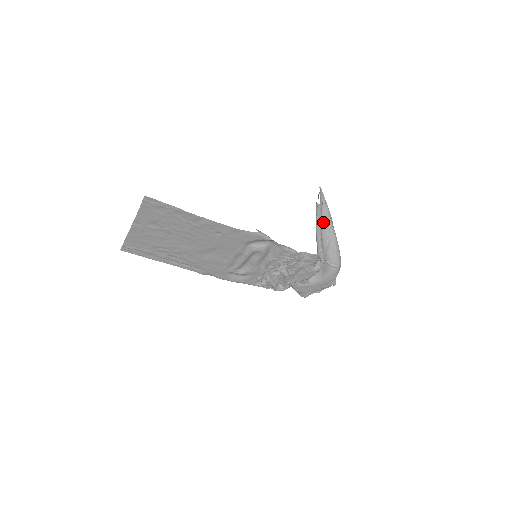
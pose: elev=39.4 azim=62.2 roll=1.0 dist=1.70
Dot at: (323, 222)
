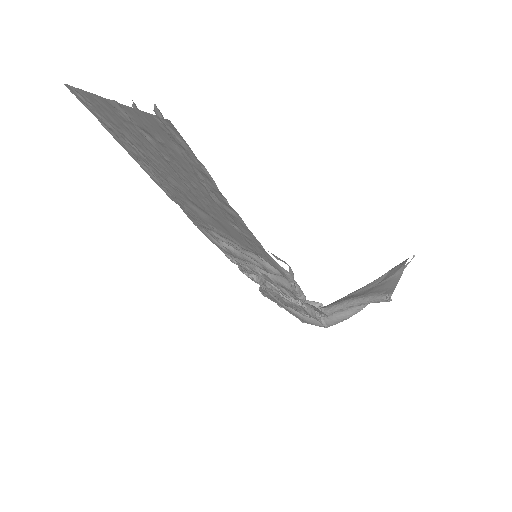
Dot at: occluded
